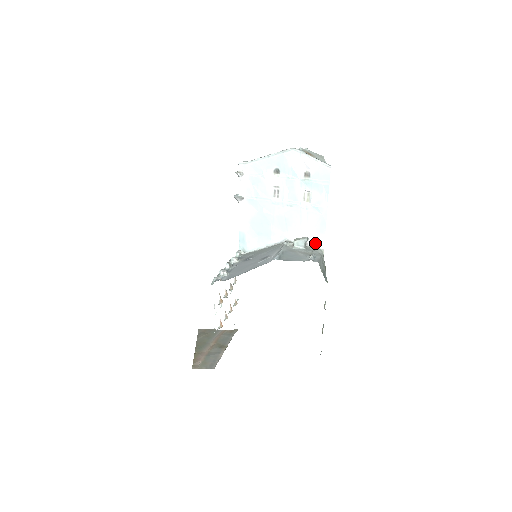
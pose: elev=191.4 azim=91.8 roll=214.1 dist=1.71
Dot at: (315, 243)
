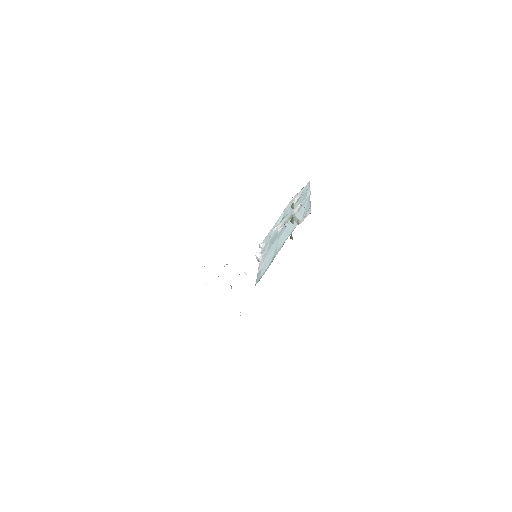
Dot at: occluded
